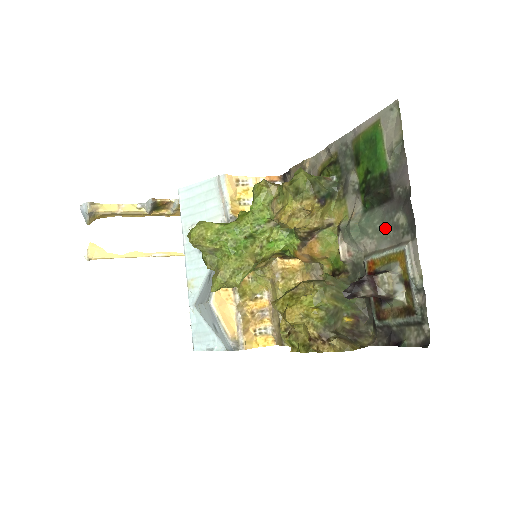
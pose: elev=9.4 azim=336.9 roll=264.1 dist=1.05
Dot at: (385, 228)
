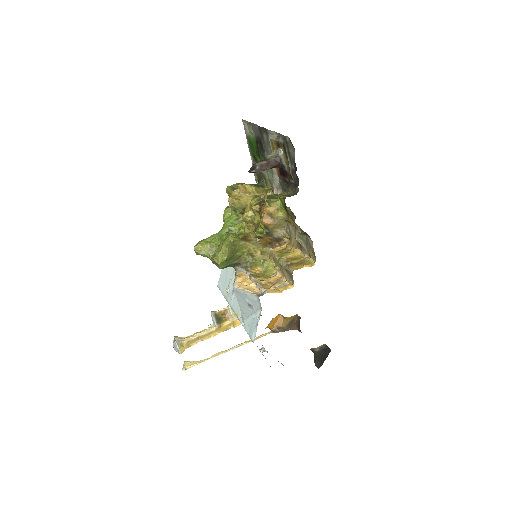
Dot at: (269, 152)
